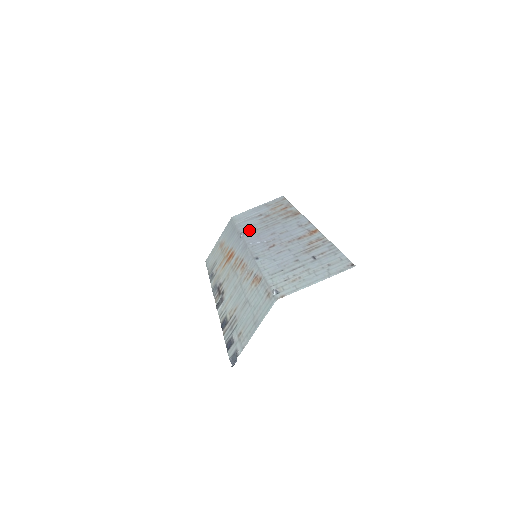
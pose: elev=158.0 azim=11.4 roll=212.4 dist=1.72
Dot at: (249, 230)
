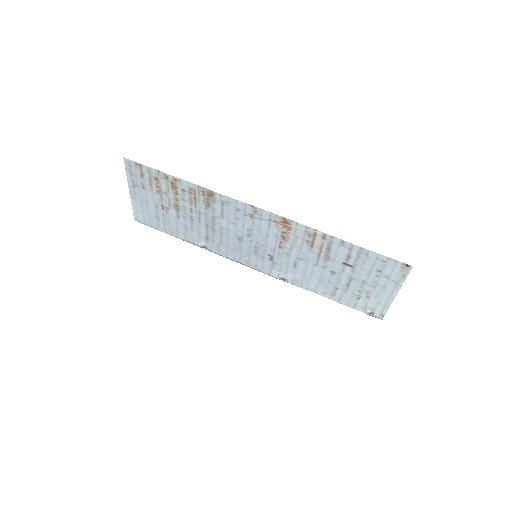
Dot at: (200, 240)
